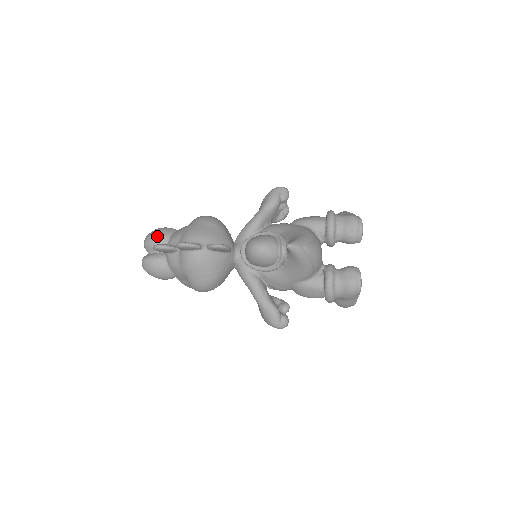
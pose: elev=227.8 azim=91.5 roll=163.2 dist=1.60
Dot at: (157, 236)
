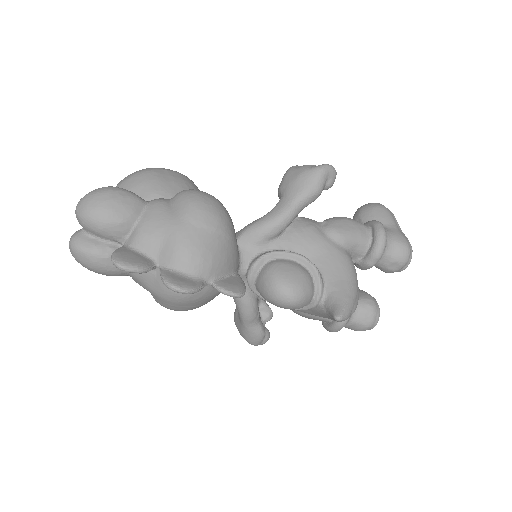
Dot at: (111, 218)
